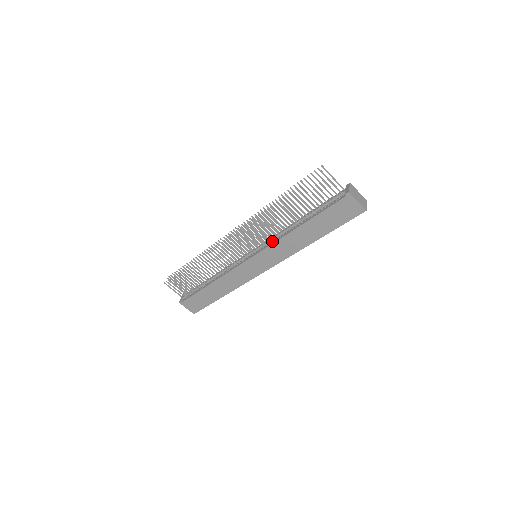
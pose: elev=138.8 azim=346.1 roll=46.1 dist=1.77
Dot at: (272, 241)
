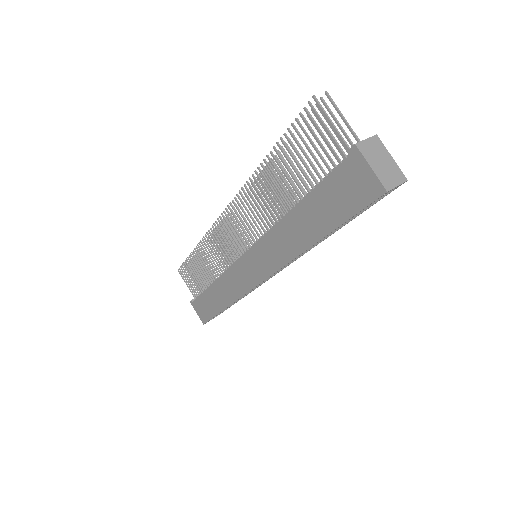
Dot at: occluded
